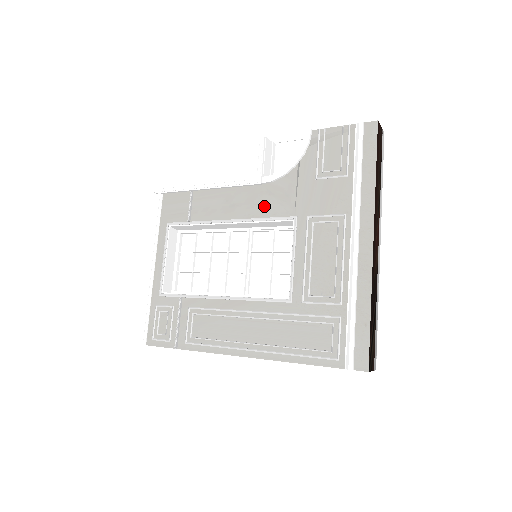
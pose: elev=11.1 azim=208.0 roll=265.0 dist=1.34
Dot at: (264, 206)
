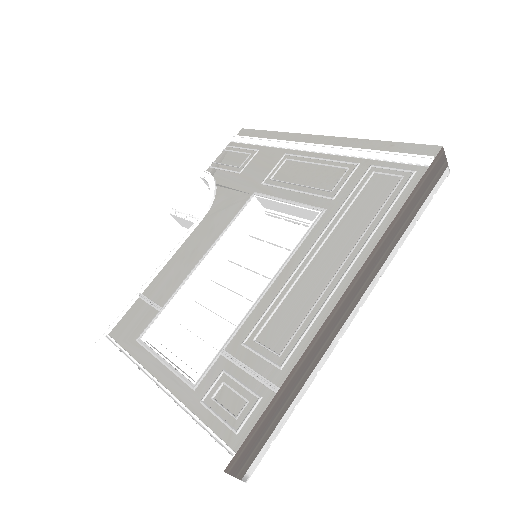
Dot at: (220, 221)
